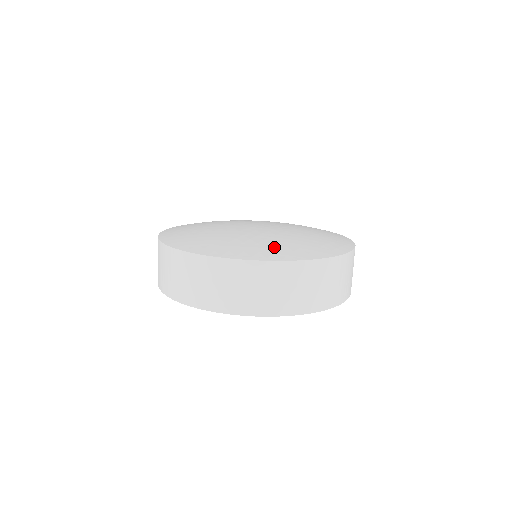
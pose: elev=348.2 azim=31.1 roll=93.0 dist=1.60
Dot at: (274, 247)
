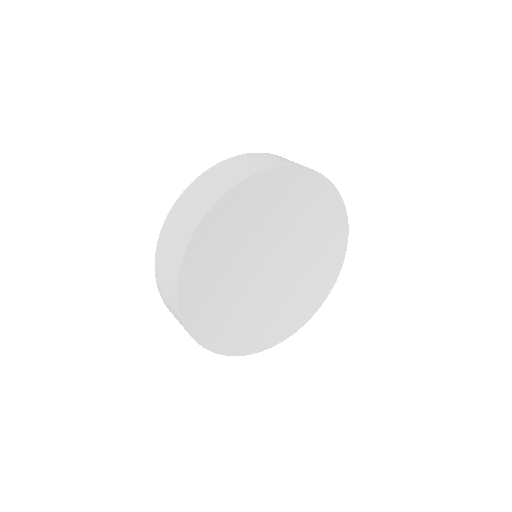
Dot at: occluded
